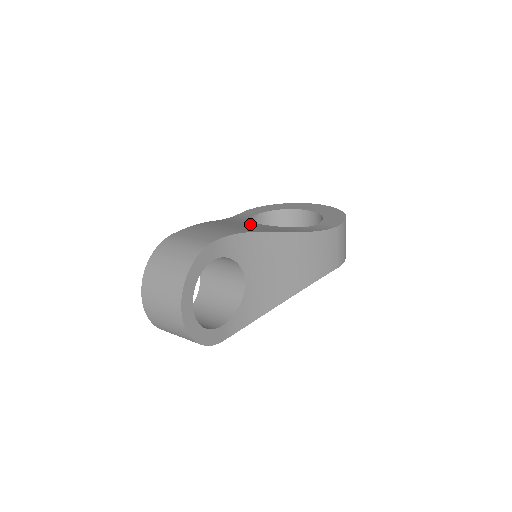
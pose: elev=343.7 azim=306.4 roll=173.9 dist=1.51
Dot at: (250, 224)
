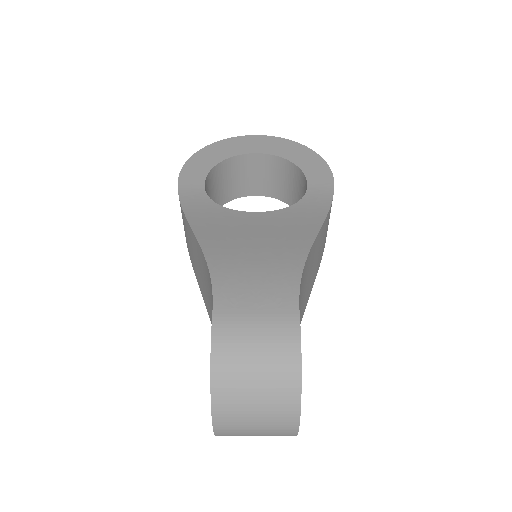
Dot at: (245, 221)
